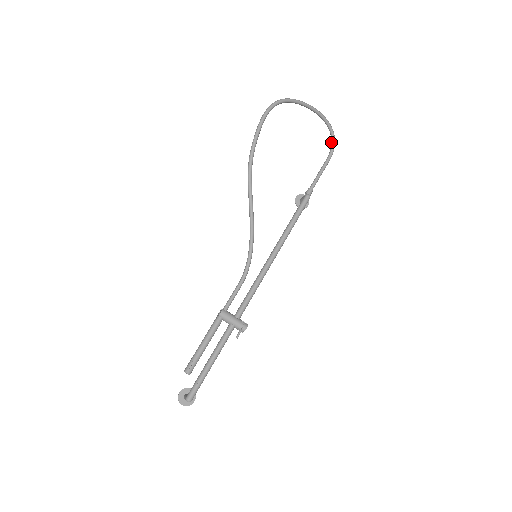
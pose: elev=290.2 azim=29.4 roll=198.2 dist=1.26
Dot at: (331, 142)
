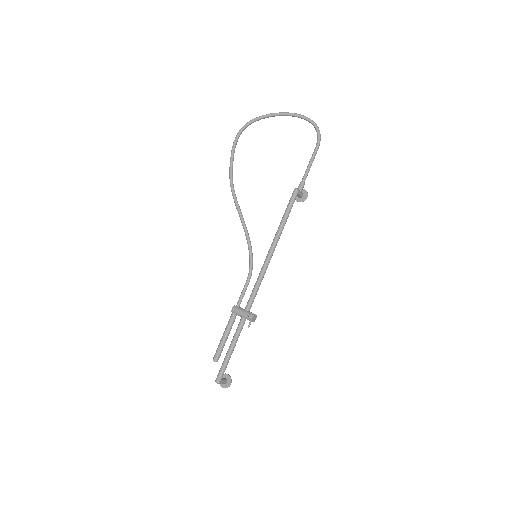
Dot at: occluded
